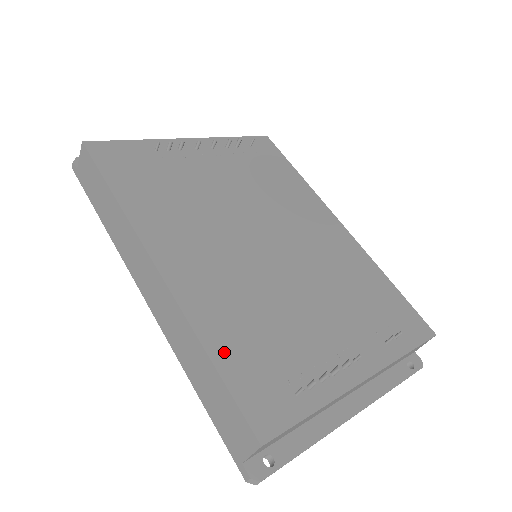
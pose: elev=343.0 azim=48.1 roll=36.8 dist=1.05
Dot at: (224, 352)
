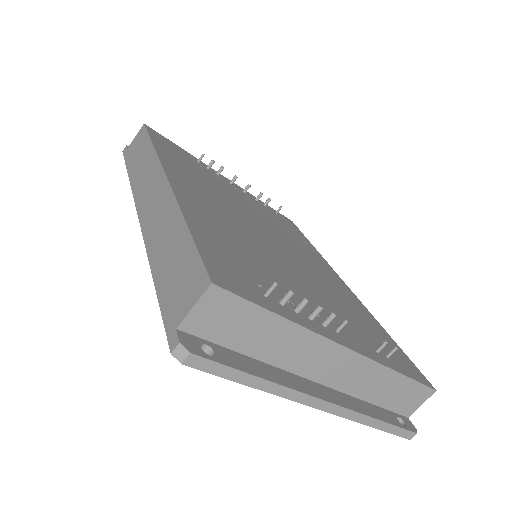
Dot at: (203, 232)
